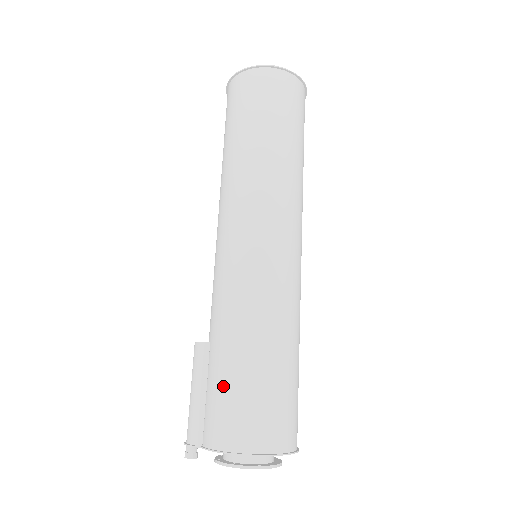
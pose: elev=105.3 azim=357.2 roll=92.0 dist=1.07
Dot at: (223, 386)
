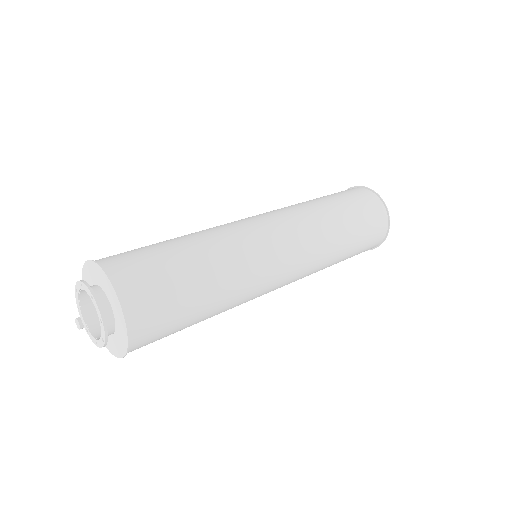
Dot at: occluded
